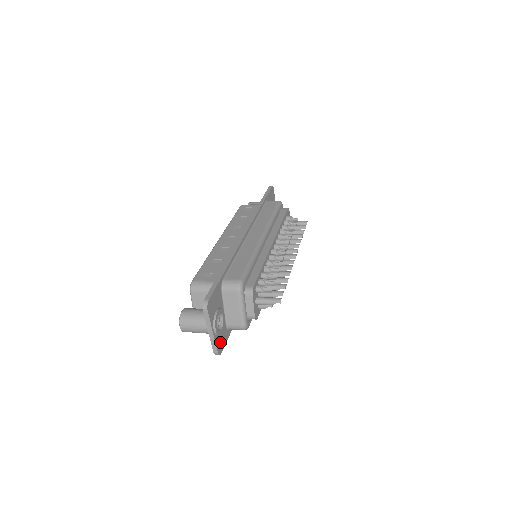
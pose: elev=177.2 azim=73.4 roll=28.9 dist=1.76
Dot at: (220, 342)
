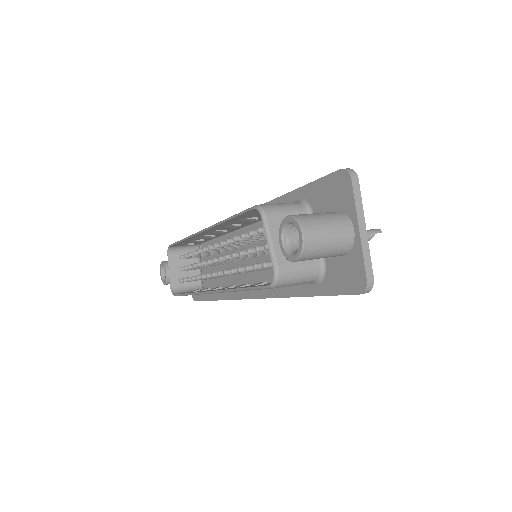
Dot at: occluded
